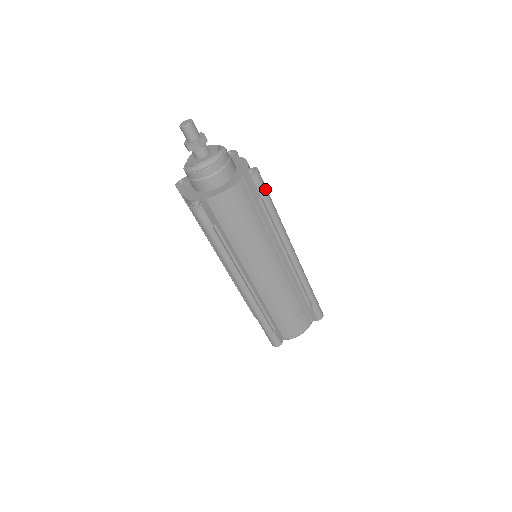
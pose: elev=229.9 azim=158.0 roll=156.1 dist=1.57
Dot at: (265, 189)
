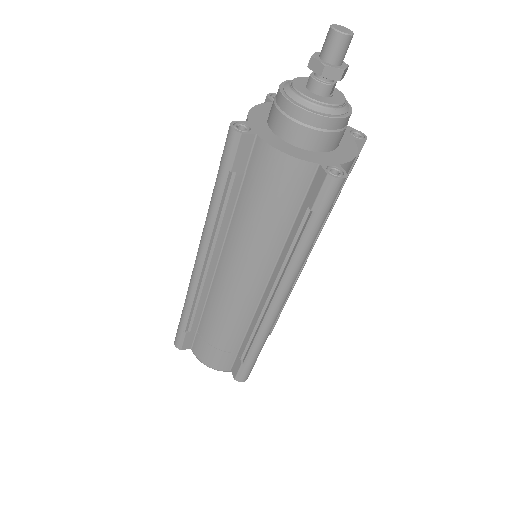
Dot at: (326, 207)
